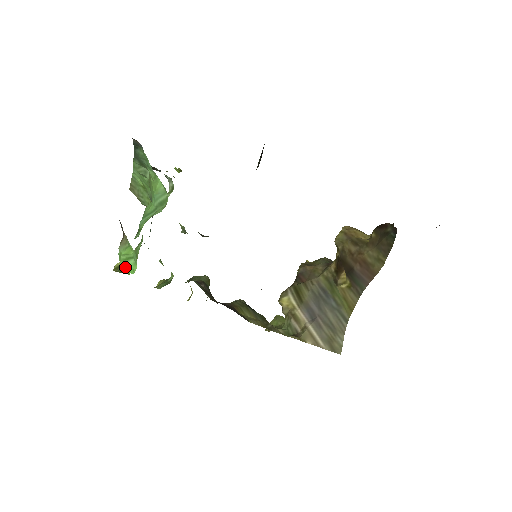
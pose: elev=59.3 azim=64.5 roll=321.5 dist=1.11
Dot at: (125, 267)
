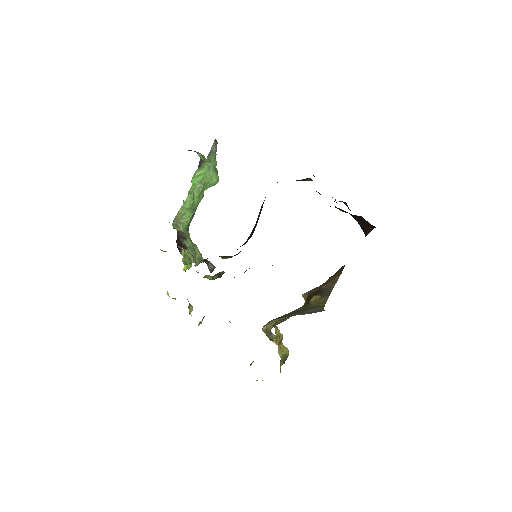
Dot at: (196, 180)
